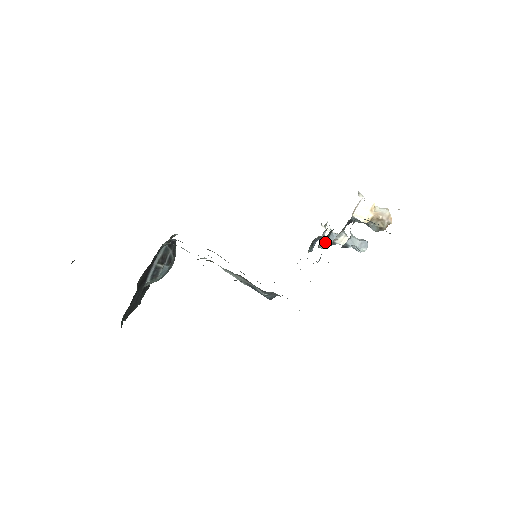
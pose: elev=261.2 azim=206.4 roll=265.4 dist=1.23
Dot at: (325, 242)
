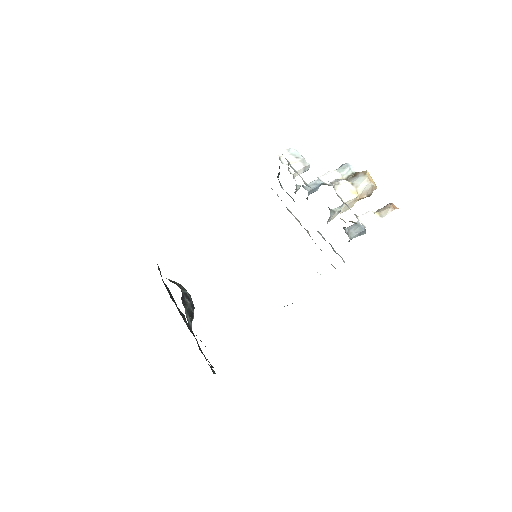
Dot at: occluded
